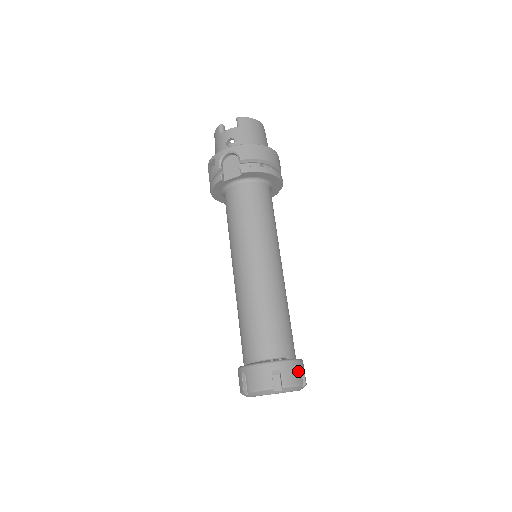
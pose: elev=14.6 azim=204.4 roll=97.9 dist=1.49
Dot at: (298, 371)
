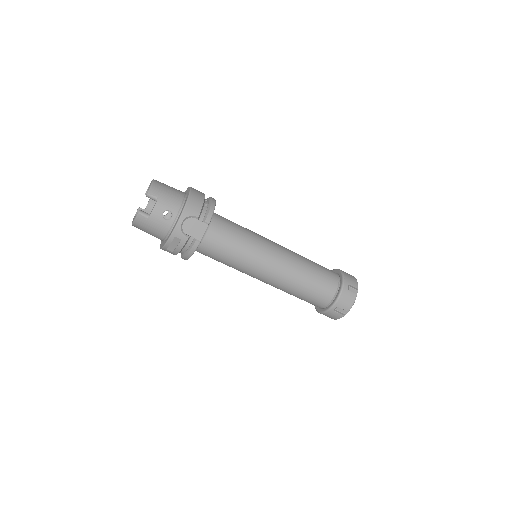
Dot at: (348, 275)
